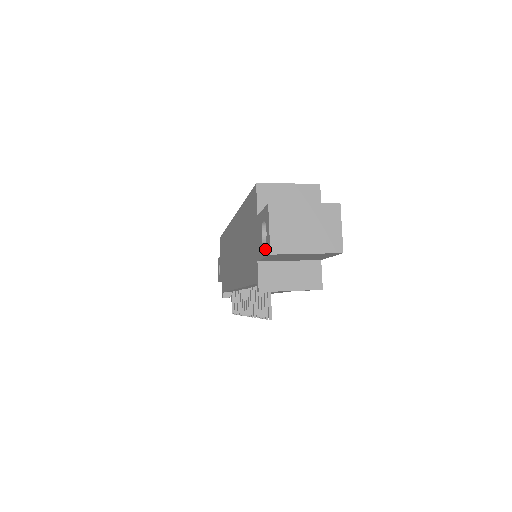
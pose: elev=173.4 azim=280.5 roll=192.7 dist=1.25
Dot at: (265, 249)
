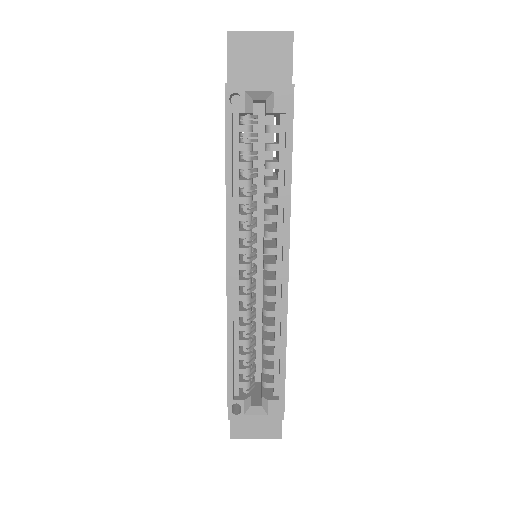
Dot at: occluded
